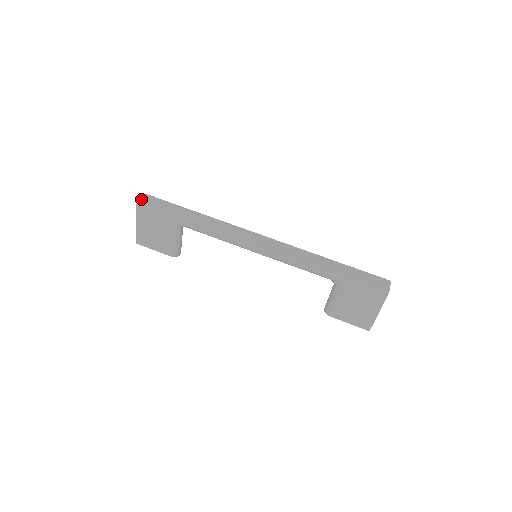
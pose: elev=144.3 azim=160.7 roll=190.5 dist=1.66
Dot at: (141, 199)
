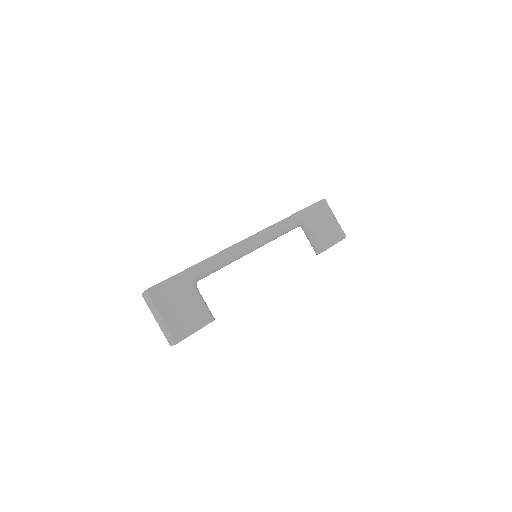
Dot at: (147, 289)
